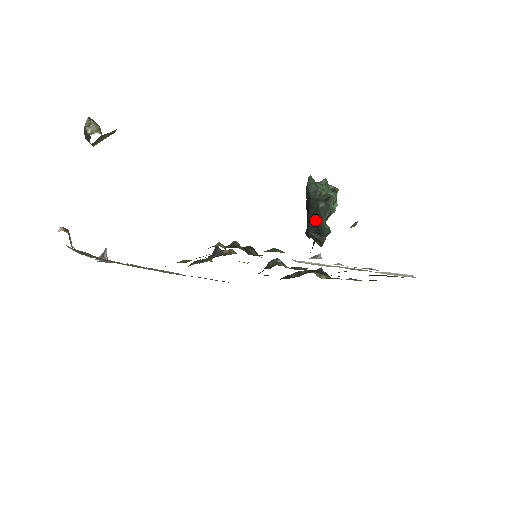
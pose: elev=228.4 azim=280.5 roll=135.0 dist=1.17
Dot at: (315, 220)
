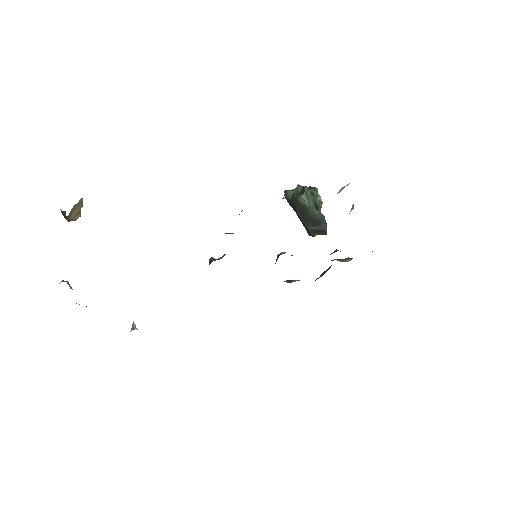
Dot at: (304, 214)
